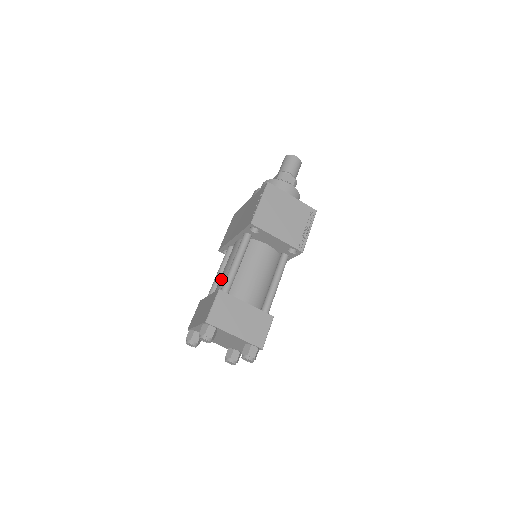
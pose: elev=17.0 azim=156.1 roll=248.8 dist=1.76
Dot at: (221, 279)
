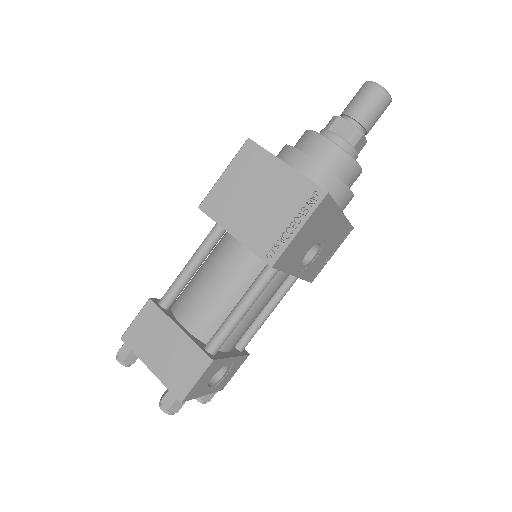
Dot at: occluded
